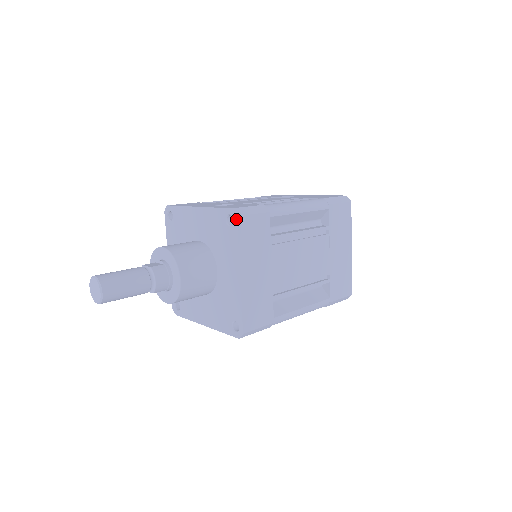
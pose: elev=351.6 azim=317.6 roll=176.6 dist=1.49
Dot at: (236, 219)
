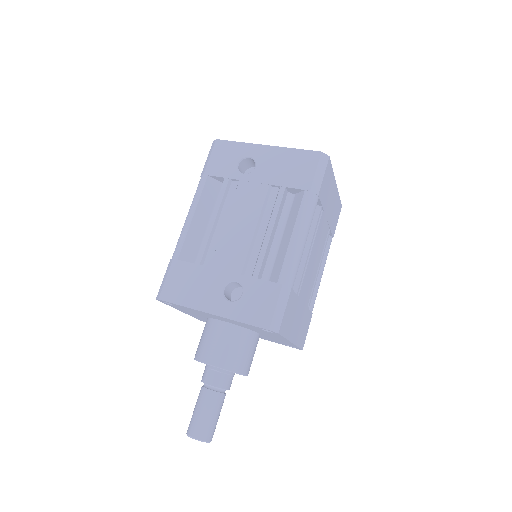
Dot at: (278, 334)
